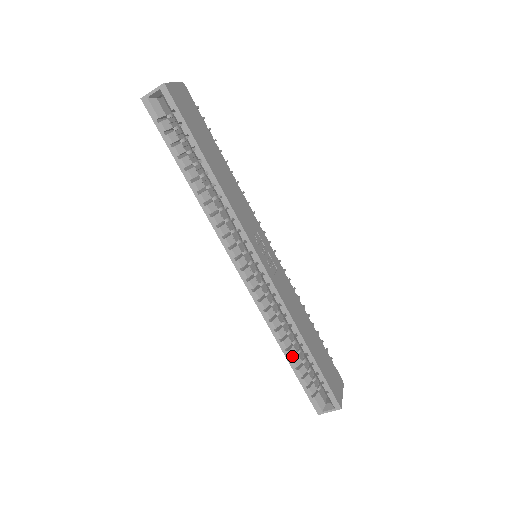
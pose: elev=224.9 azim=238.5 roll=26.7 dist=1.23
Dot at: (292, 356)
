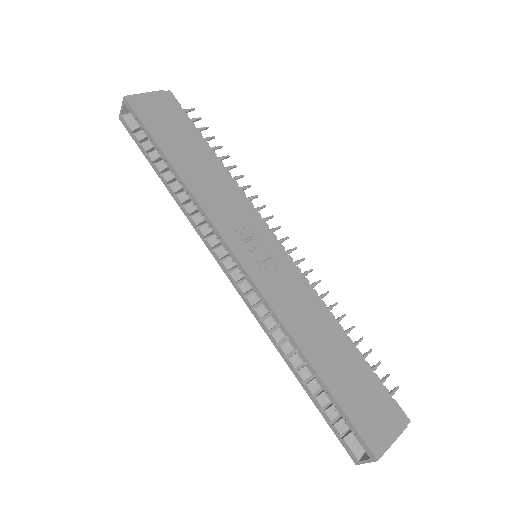
Dot at: (304, 379)
